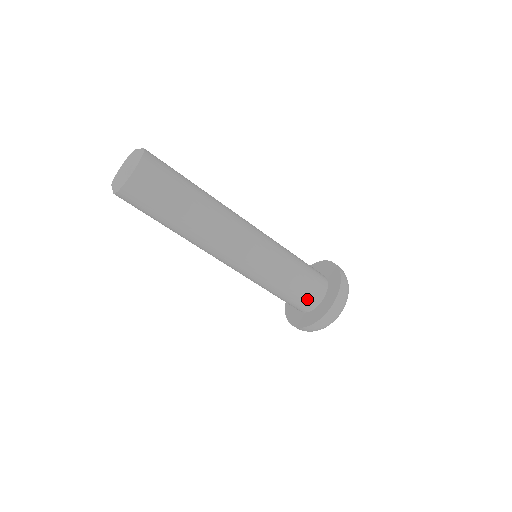
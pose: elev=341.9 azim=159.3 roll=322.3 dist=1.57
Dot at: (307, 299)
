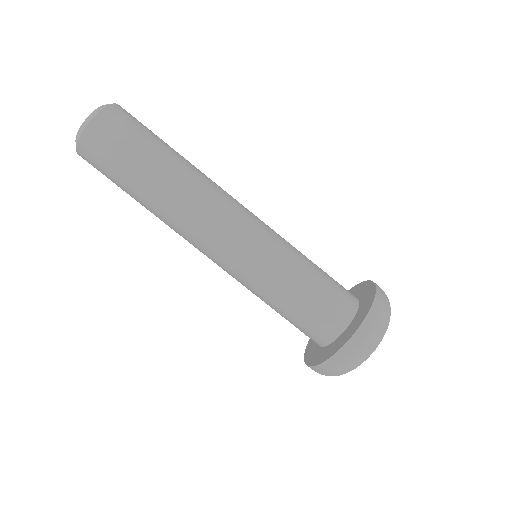
Dot at: occluded
